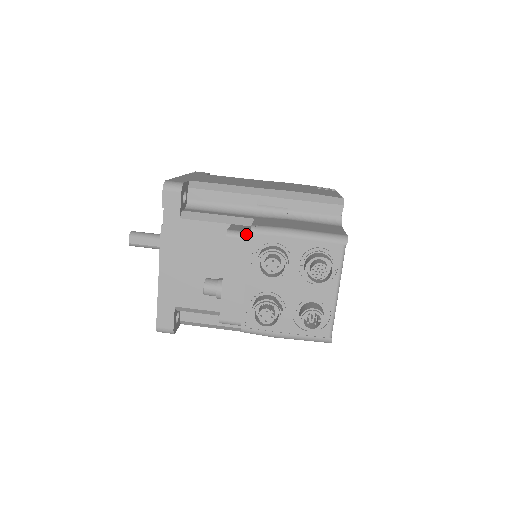
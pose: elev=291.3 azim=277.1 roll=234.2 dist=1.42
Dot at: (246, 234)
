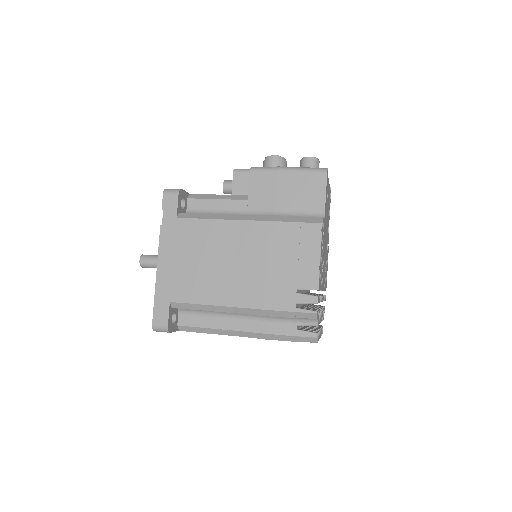
Dot at: occluded
